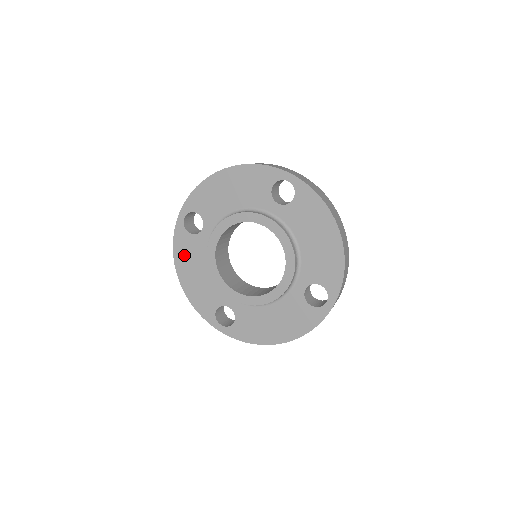
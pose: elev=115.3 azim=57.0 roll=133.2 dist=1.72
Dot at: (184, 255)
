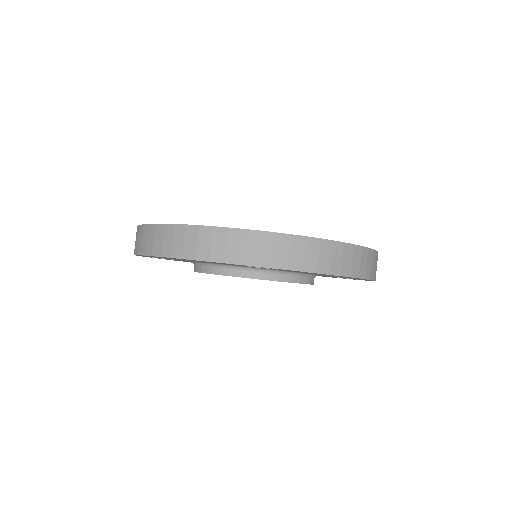
Dot at: occluded
